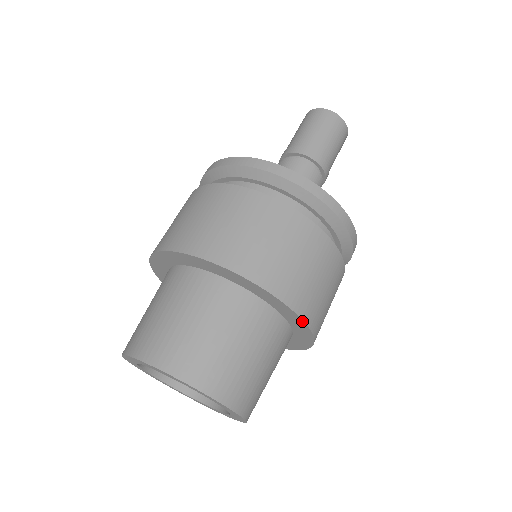
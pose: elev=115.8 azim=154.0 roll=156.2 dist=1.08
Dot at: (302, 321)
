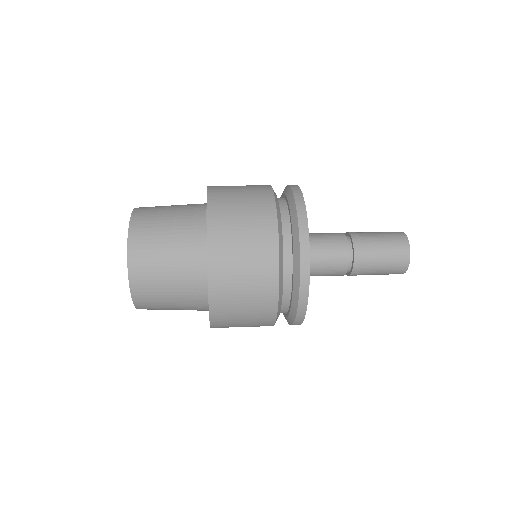
Dot at: (207, 199)
